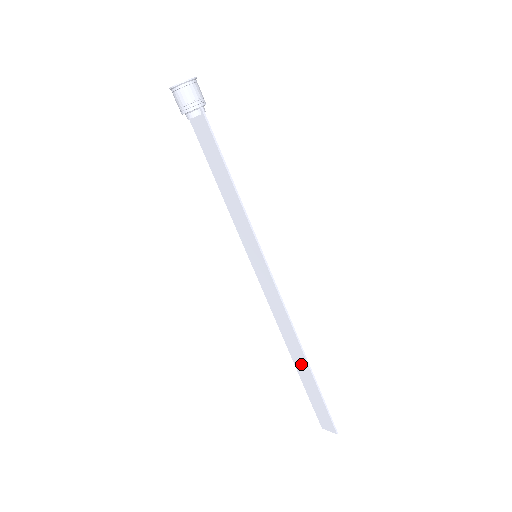
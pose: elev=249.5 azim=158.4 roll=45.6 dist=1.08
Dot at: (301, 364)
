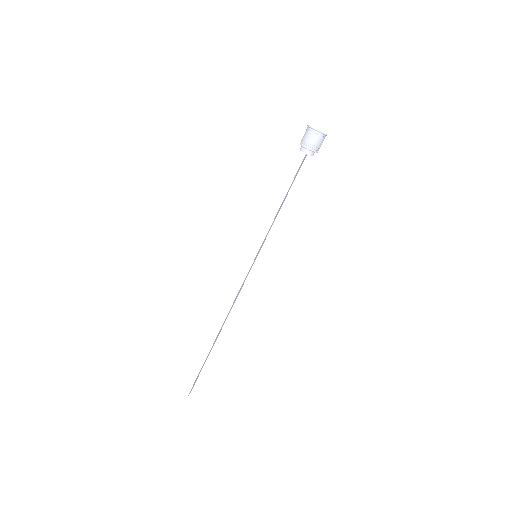
Dot at: occluded
